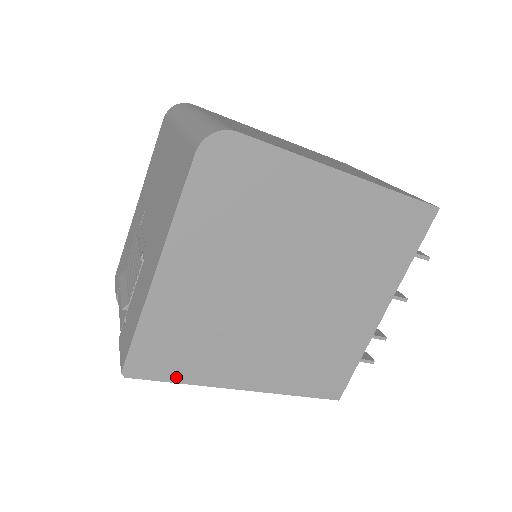
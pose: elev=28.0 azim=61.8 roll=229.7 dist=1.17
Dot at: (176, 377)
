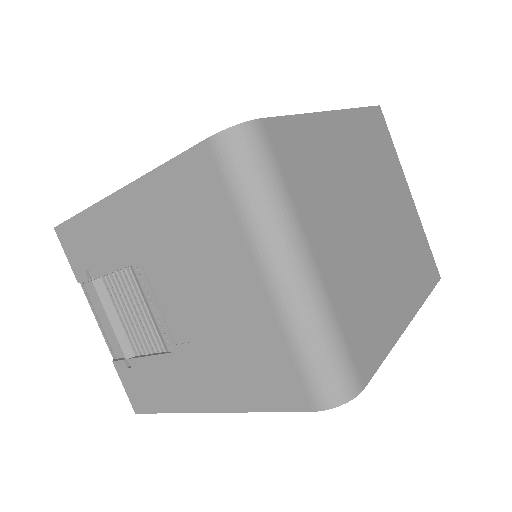
Dot at: occluded
